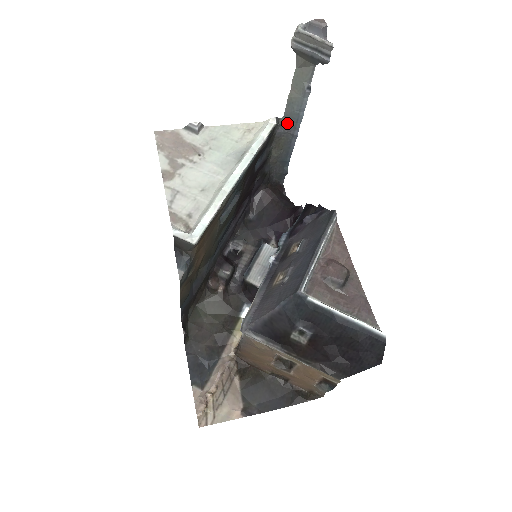
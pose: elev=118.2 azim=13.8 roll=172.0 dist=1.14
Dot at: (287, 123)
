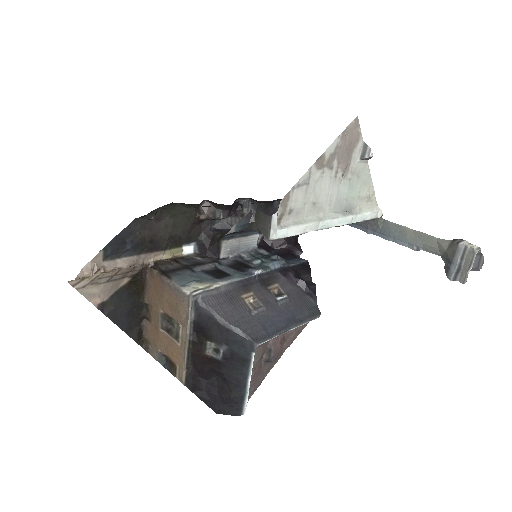
Dot at: (378, 224)
